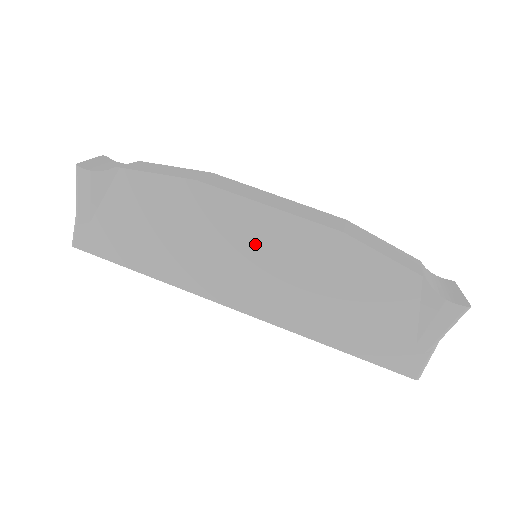
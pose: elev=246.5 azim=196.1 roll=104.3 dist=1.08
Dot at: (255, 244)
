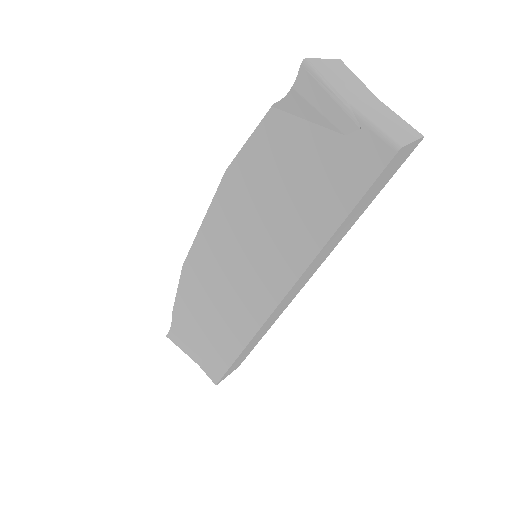
Dot at: (227, 251)
